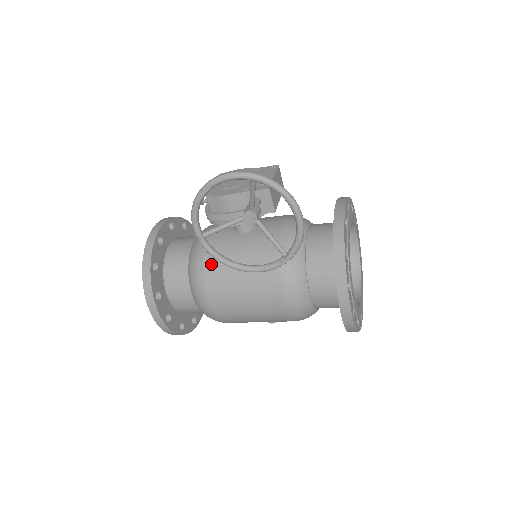
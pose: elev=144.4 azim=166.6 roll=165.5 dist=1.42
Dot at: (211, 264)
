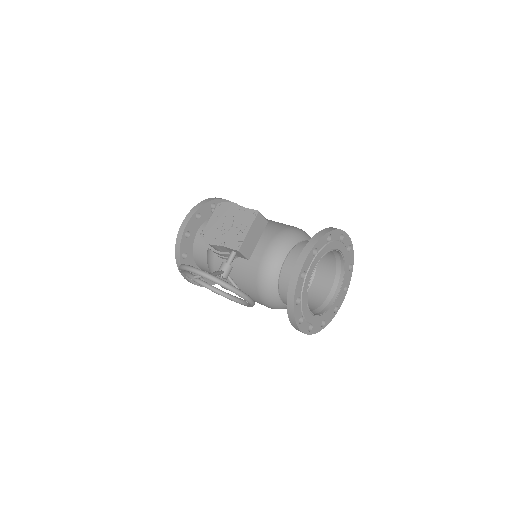
Dot at: (217, 268)
